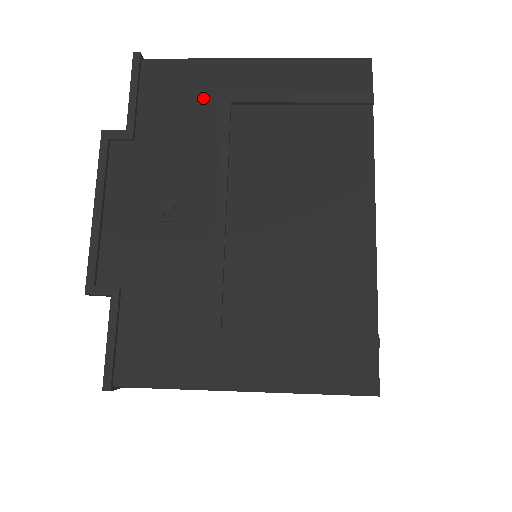
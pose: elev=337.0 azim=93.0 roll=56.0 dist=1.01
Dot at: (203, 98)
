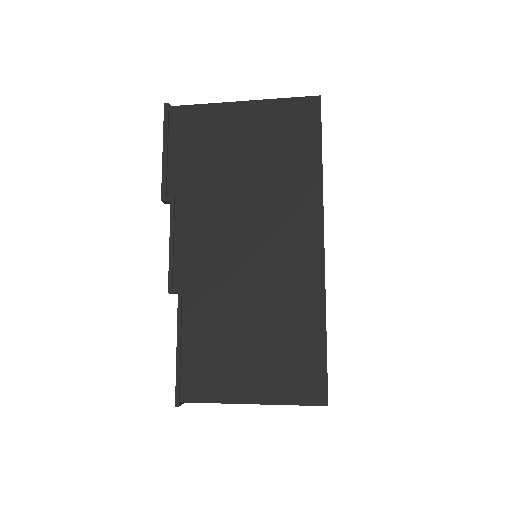
Dot at: occluded
